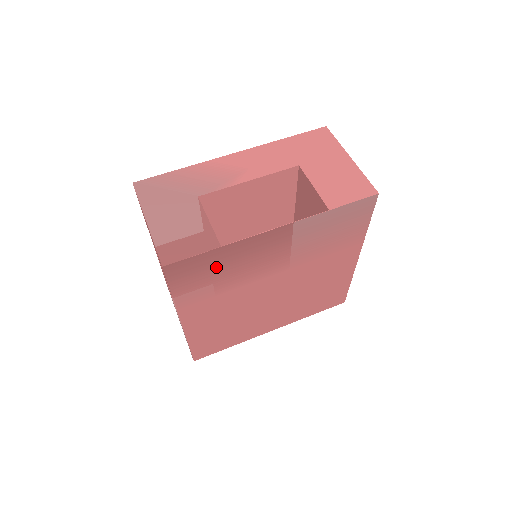
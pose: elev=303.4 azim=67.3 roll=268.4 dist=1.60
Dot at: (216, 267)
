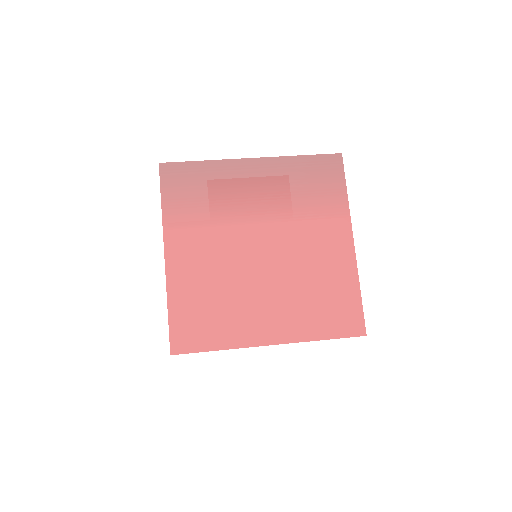
Dot at: (202, 185)
